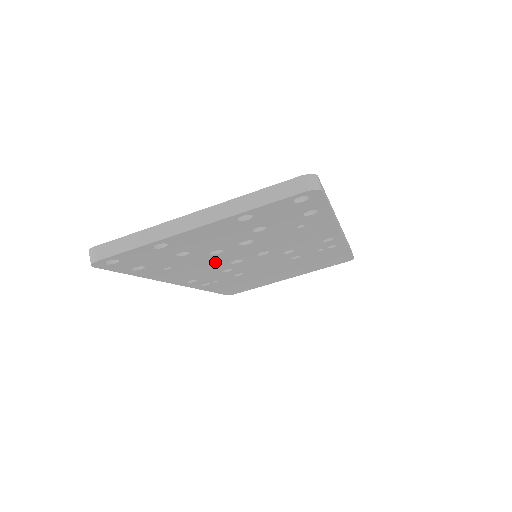
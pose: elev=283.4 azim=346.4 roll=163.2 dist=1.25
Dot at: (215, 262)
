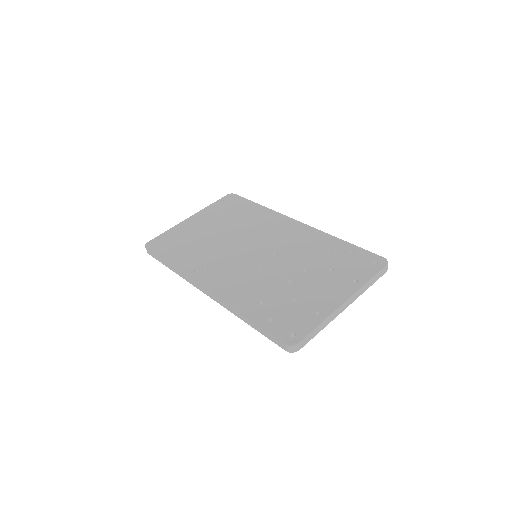
Dot at: occluded
